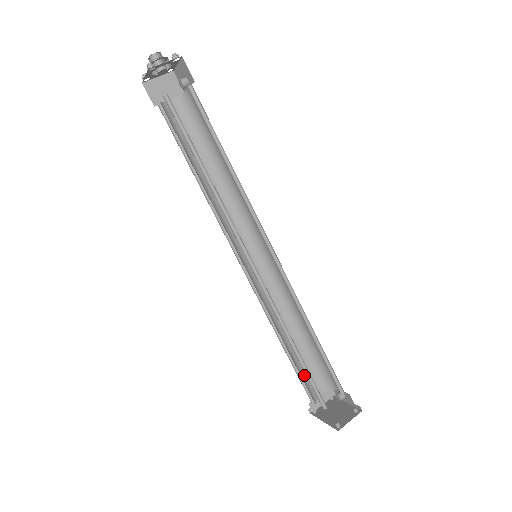
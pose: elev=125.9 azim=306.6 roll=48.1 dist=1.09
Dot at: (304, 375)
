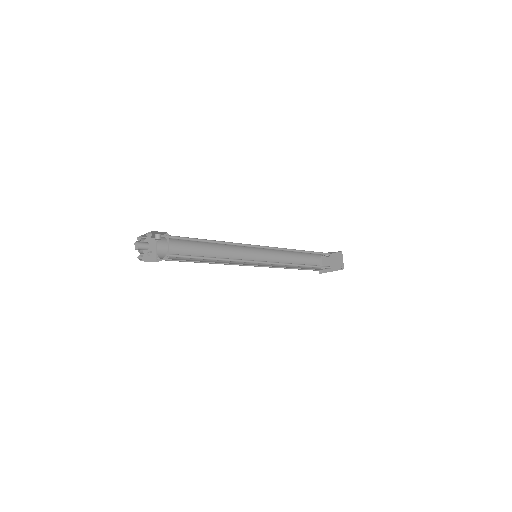
Dot at: occluded
